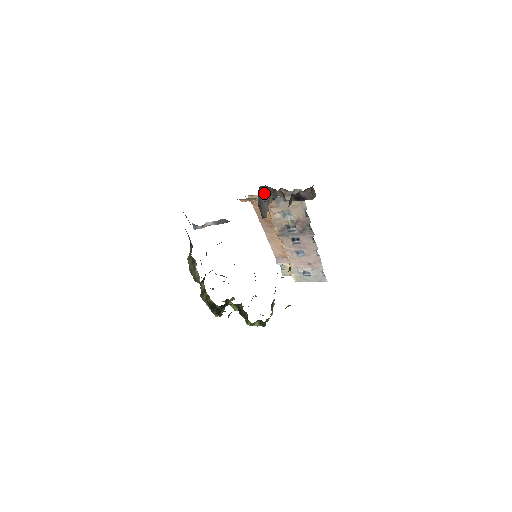
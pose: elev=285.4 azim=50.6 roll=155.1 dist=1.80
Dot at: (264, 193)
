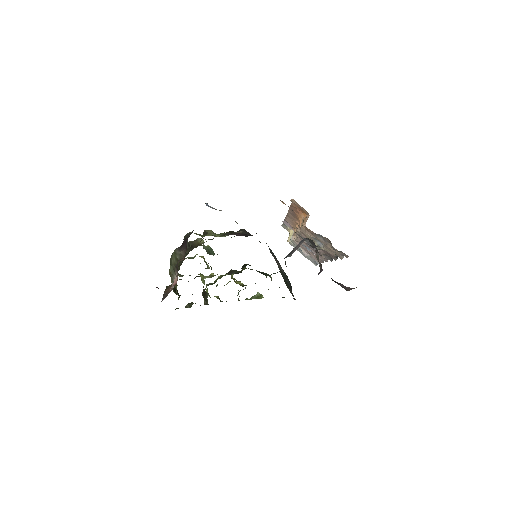
Dot at: (306, 239)
